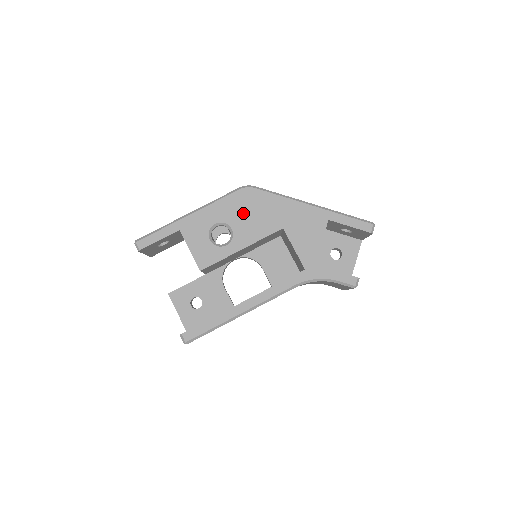
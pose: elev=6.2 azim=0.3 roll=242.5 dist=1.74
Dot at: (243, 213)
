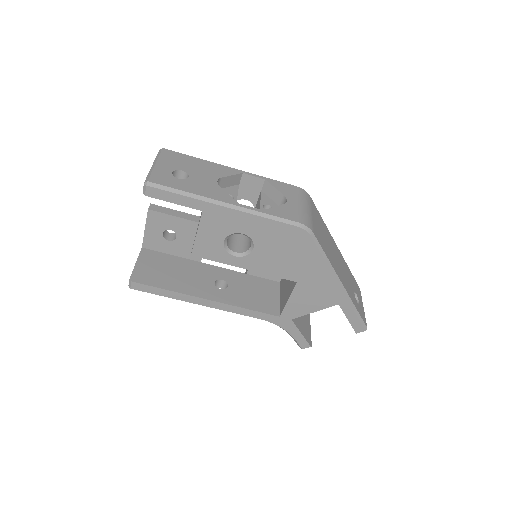
Dot at: (277, 246)
